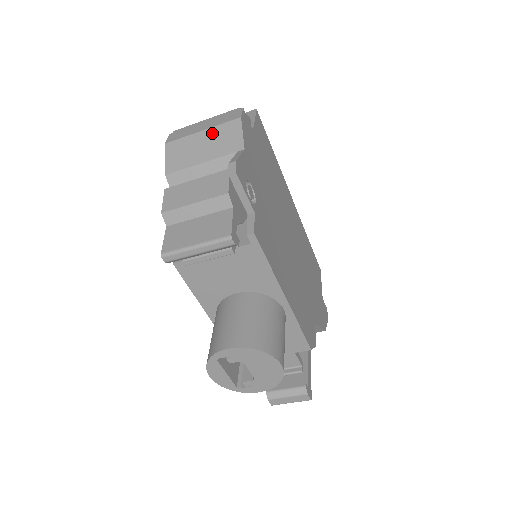
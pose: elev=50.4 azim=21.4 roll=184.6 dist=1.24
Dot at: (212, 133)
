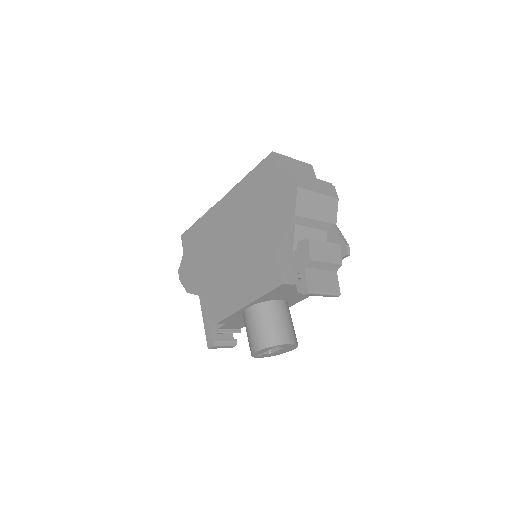
Dot at: (324, 200)
